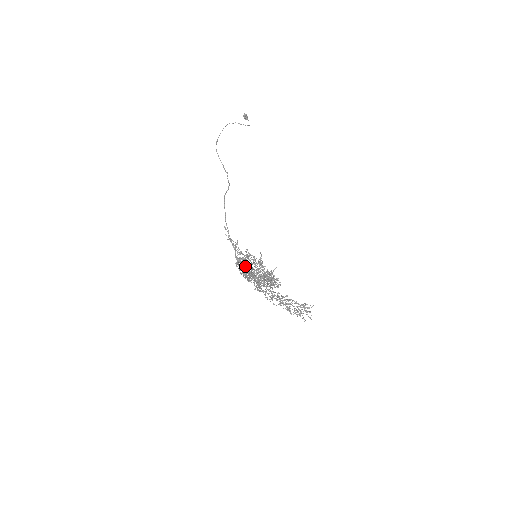
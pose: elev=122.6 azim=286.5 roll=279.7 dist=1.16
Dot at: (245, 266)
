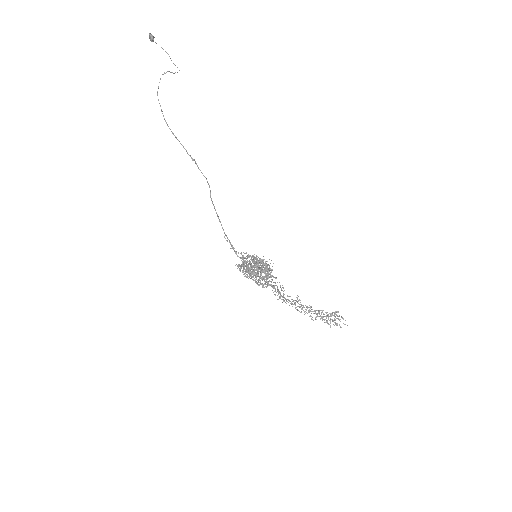
Dot at: (256, 274)
